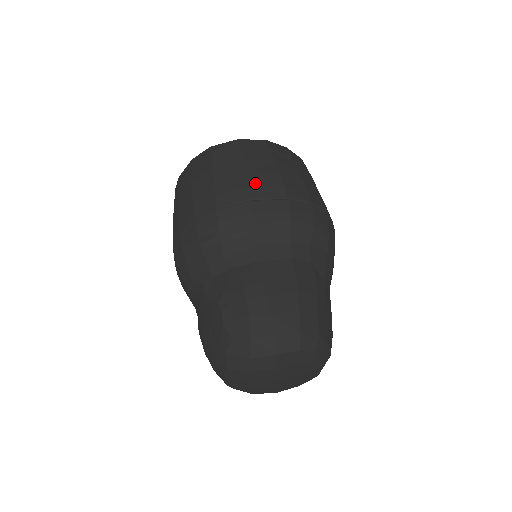
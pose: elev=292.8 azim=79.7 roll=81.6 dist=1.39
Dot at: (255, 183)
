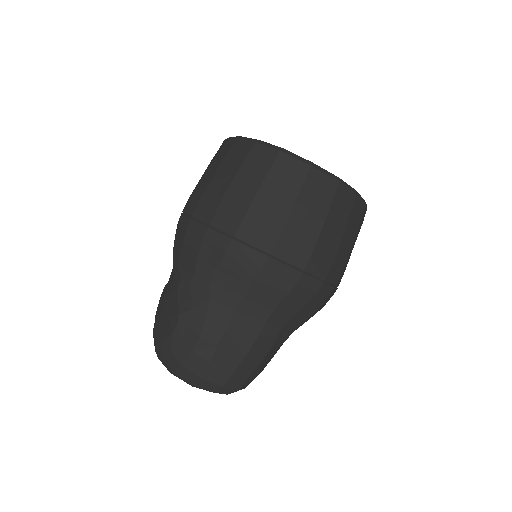
Dot at: (285, 238)
